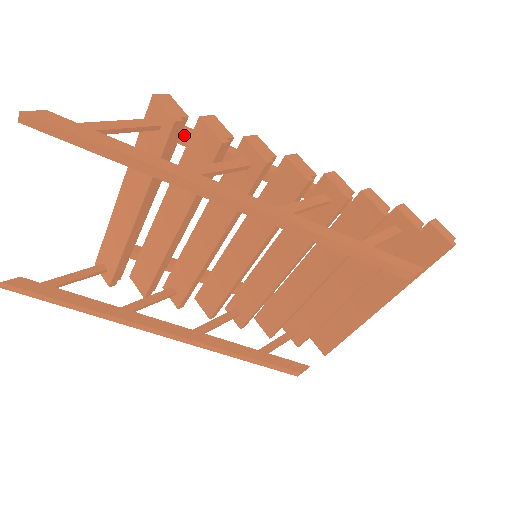
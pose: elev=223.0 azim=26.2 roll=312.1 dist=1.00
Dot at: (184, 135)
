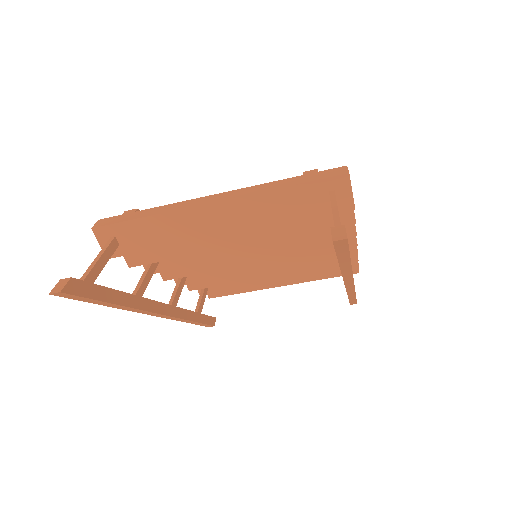
Dot at: occluded
